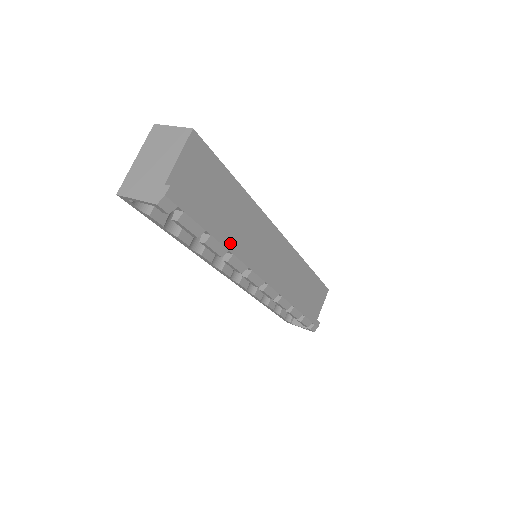
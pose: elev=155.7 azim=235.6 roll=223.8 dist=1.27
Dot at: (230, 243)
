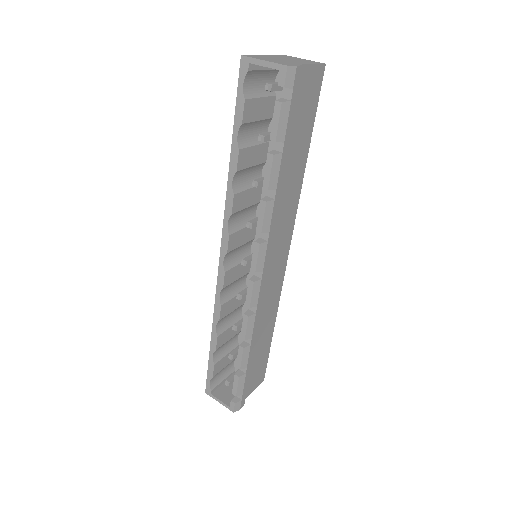
Dot at: (280, 185)
